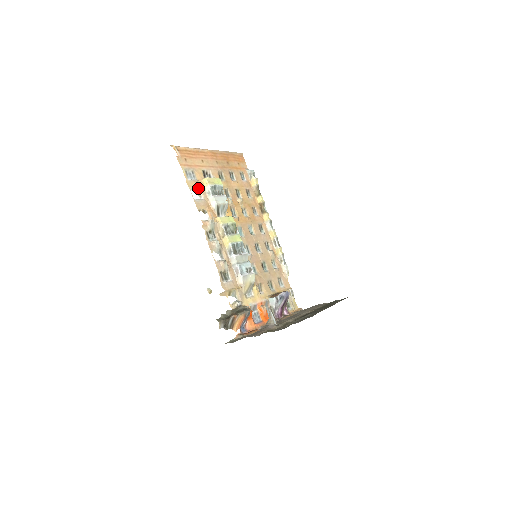
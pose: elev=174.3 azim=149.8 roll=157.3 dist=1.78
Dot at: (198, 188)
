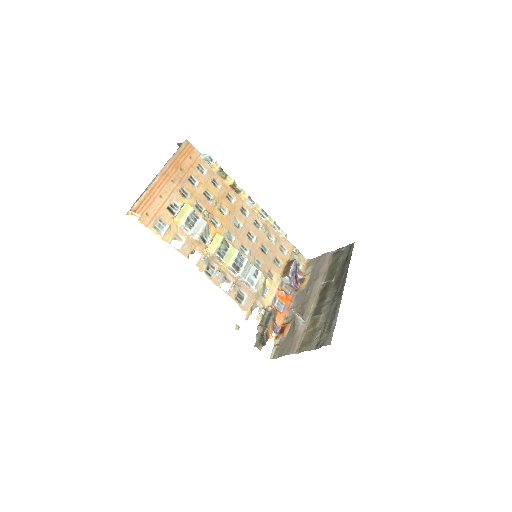
Dot at: (174, 233)
